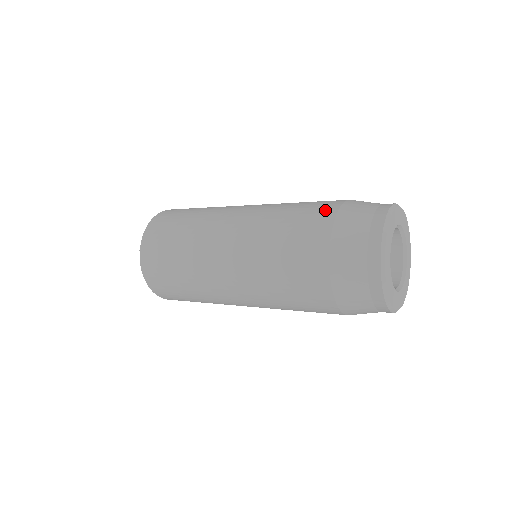
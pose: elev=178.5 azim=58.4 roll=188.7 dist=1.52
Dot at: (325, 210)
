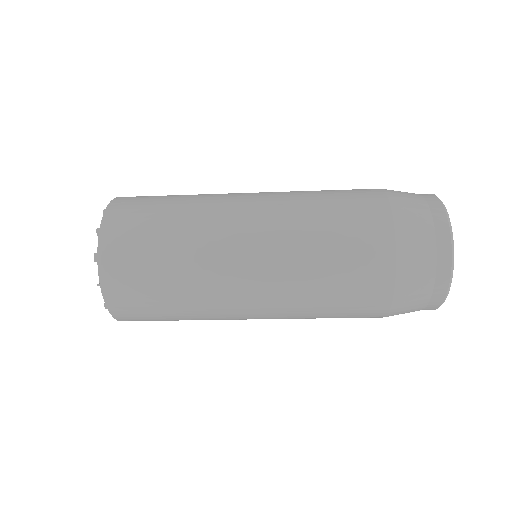
Dot at: (367, 189)
